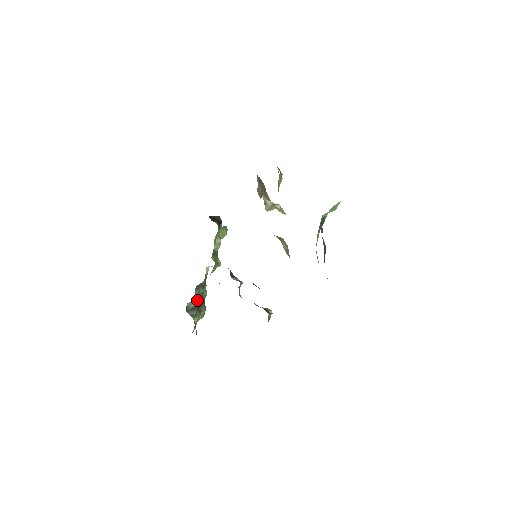
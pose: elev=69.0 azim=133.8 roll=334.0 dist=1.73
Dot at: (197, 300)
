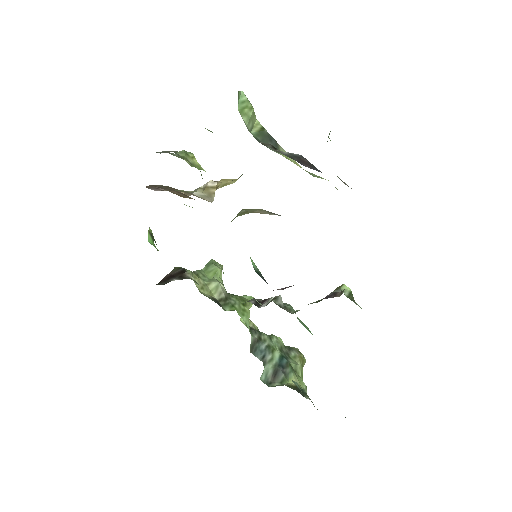
Dot at: (269, 361)
